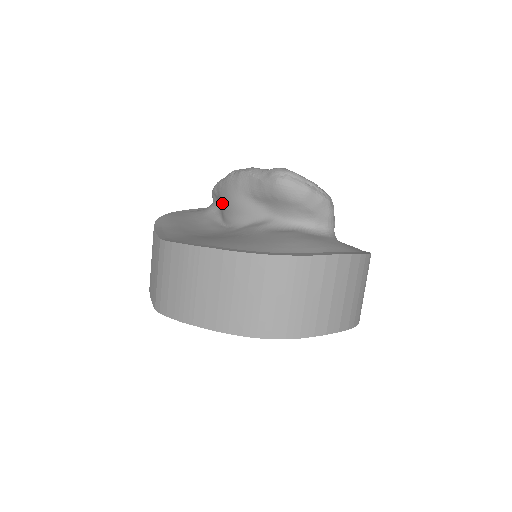
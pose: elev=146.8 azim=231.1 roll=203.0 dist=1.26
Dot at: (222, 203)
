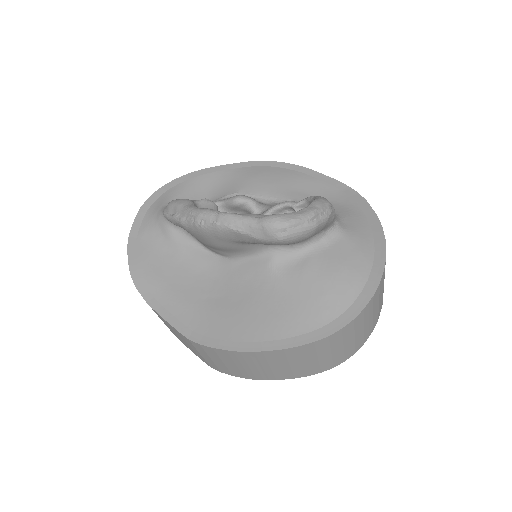
Dot at: occluded
